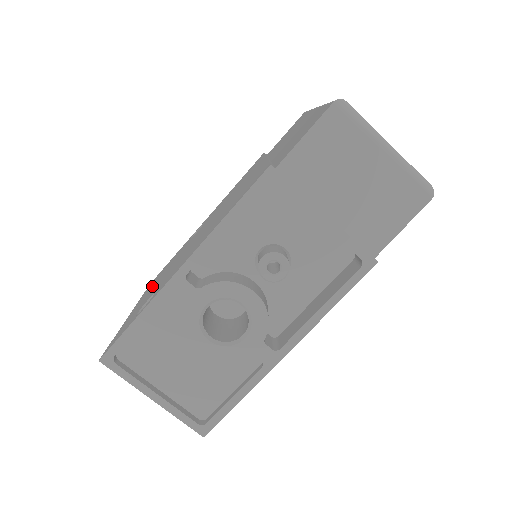
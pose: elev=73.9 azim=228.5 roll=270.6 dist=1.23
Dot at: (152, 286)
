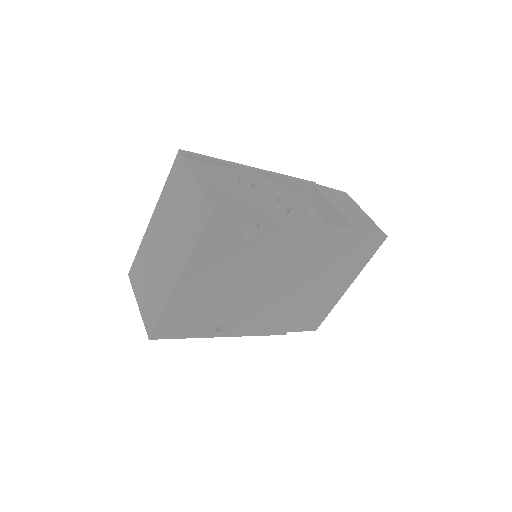
Dot at: occluded
